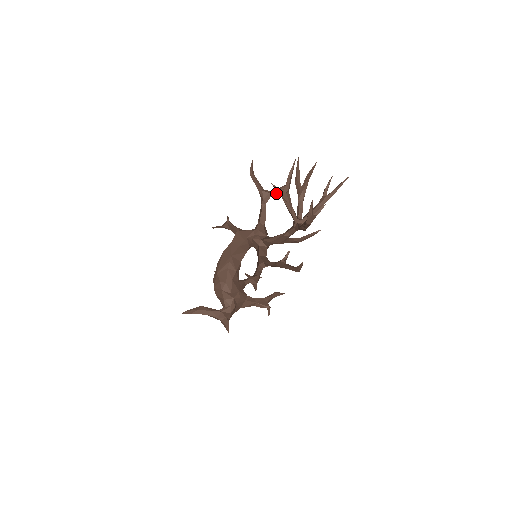
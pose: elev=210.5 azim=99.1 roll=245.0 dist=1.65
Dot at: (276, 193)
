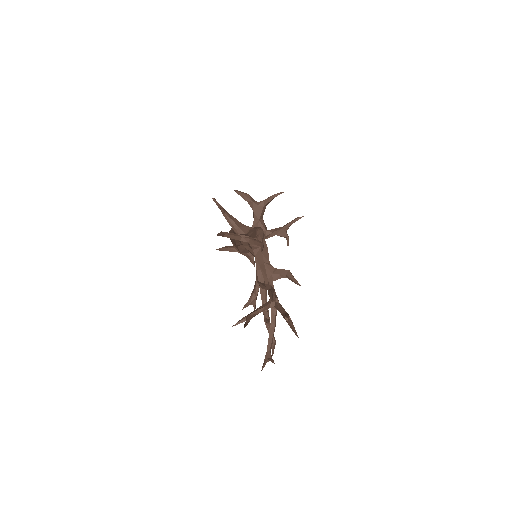
Dot at: (254, 243)
